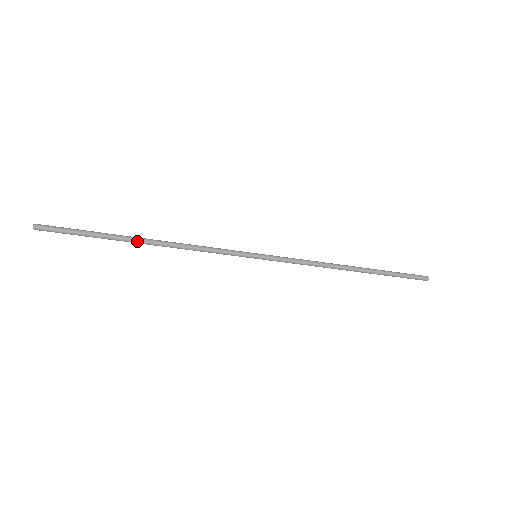
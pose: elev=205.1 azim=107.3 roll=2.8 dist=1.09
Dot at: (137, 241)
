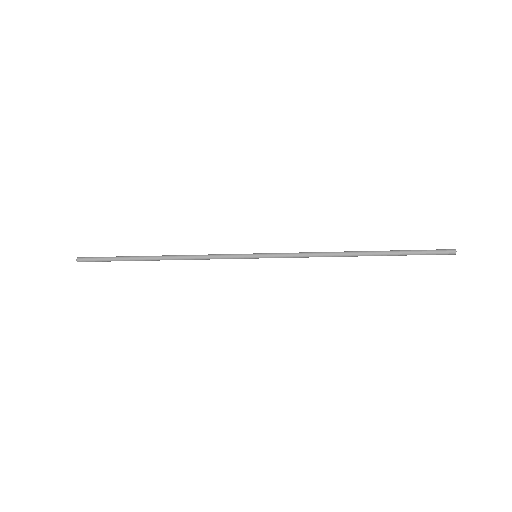
Dot at: (151, 258)
